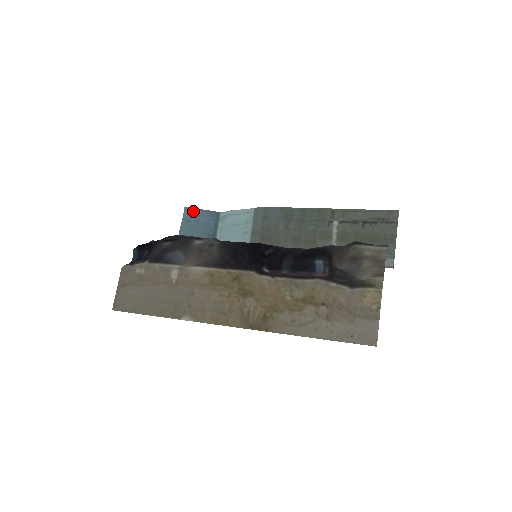
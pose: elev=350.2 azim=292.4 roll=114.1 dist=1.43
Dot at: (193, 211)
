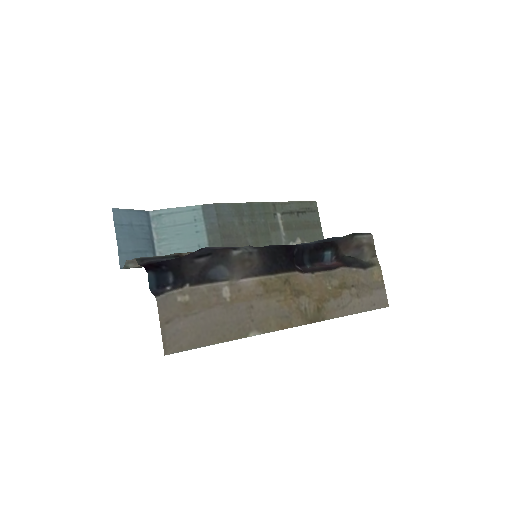
Dot at: (123, 212)
